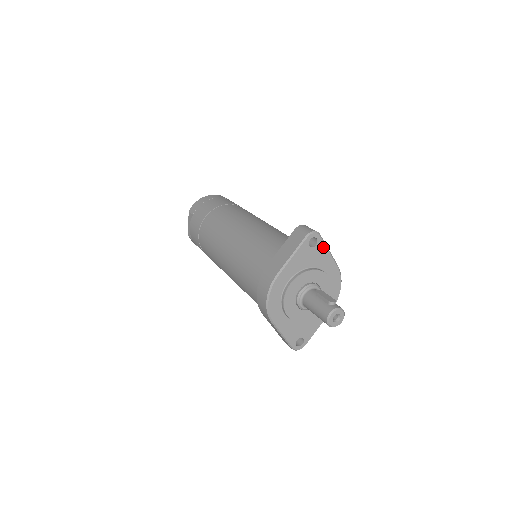
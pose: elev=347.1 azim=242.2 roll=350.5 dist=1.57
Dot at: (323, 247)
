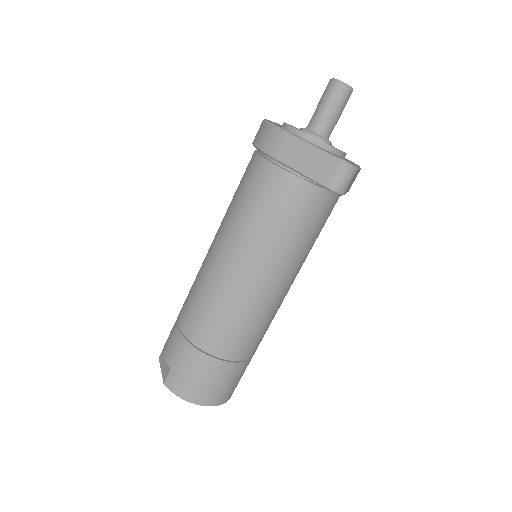
Dot at: occluded
